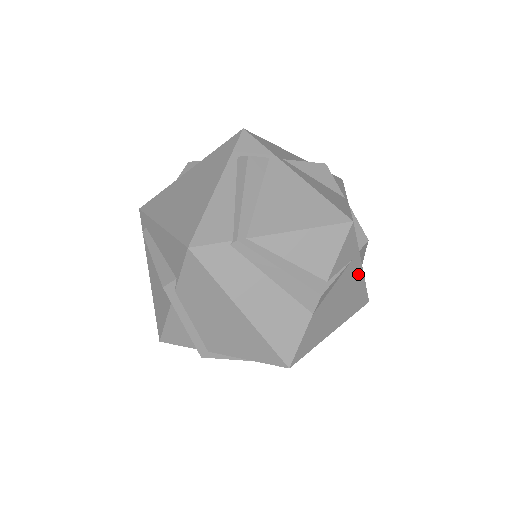
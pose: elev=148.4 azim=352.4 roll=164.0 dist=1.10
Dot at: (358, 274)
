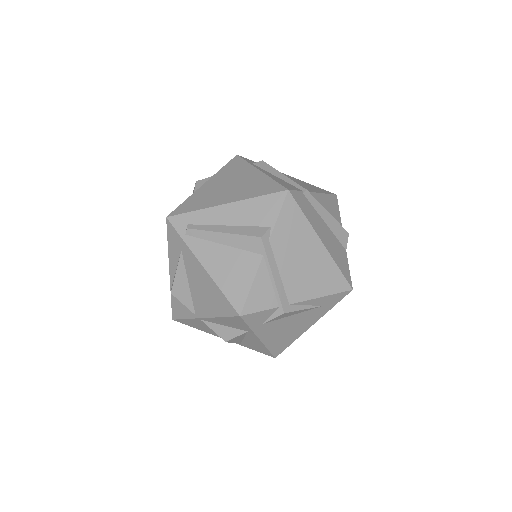
Dot at: occluded
